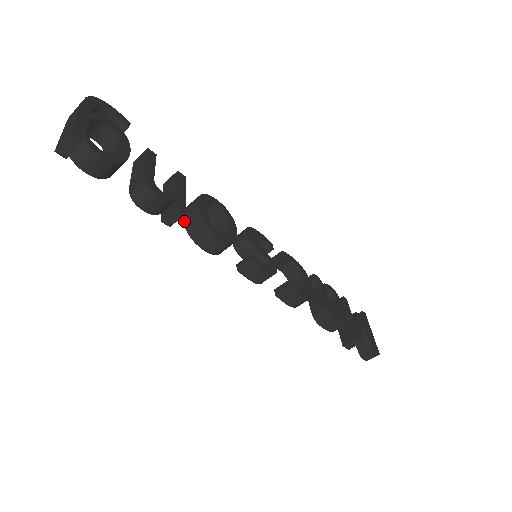
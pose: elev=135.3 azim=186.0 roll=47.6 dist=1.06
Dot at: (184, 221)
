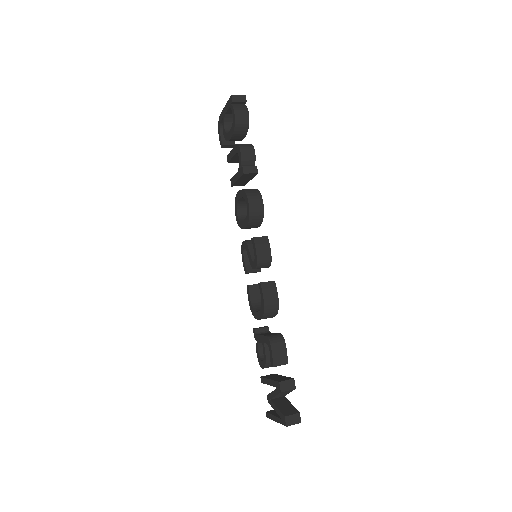
Dot at: occluded
